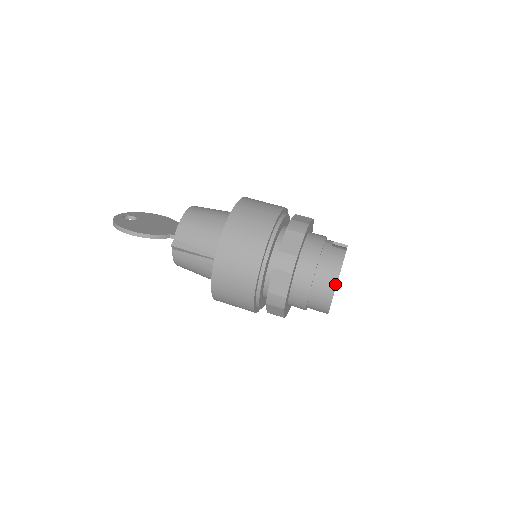
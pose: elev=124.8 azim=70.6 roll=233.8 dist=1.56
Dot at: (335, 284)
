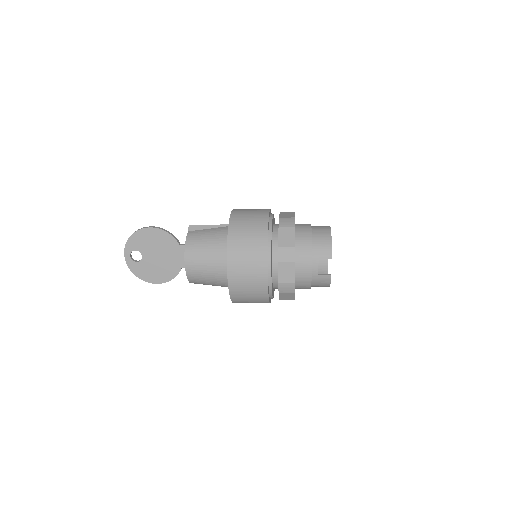
Dot at: (329, 226)
